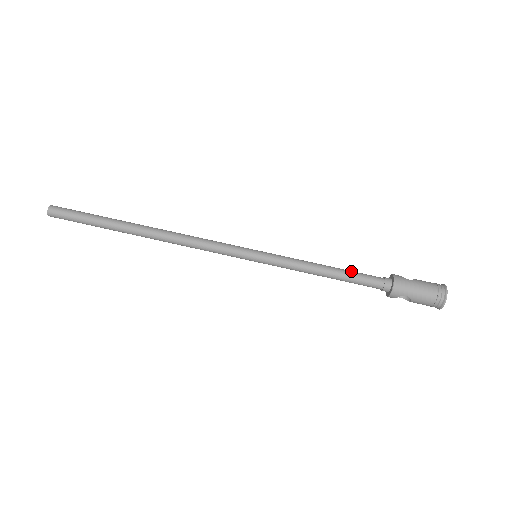
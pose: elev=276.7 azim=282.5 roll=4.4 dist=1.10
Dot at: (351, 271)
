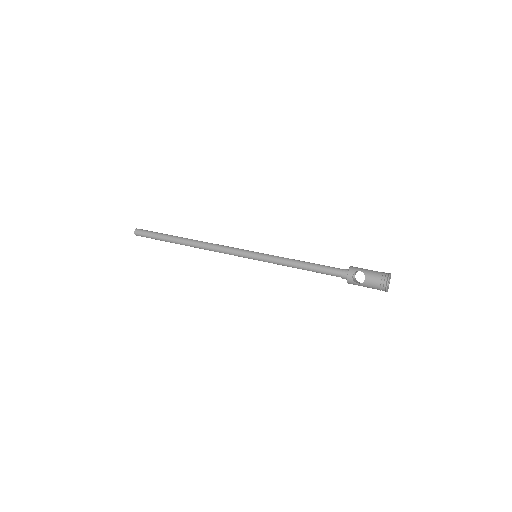
Dot at: occluded
